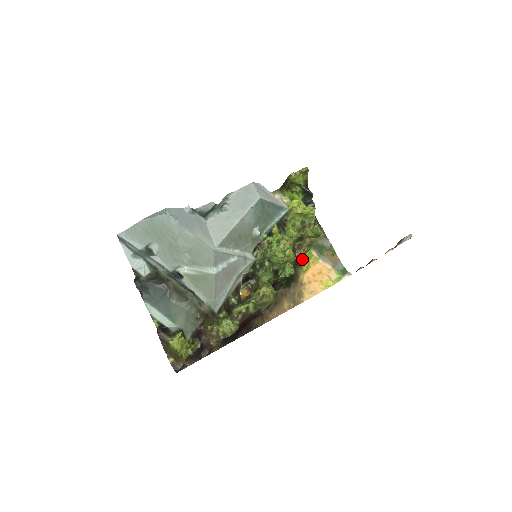
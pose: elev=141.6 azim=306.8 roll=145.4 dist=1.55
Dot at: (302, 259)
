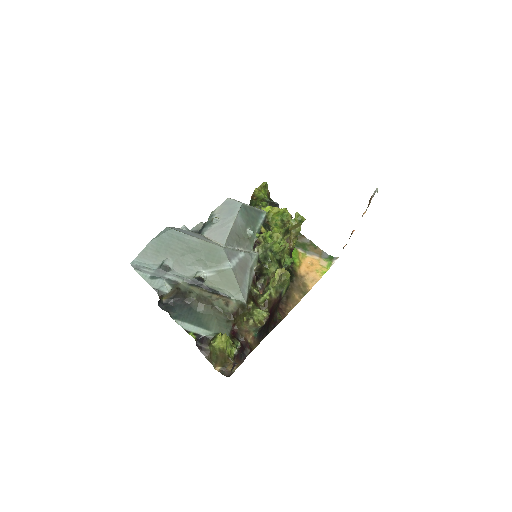
Dot at: (292, 257)
